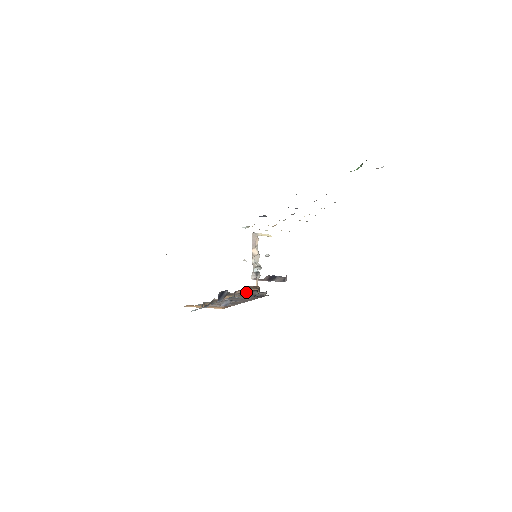
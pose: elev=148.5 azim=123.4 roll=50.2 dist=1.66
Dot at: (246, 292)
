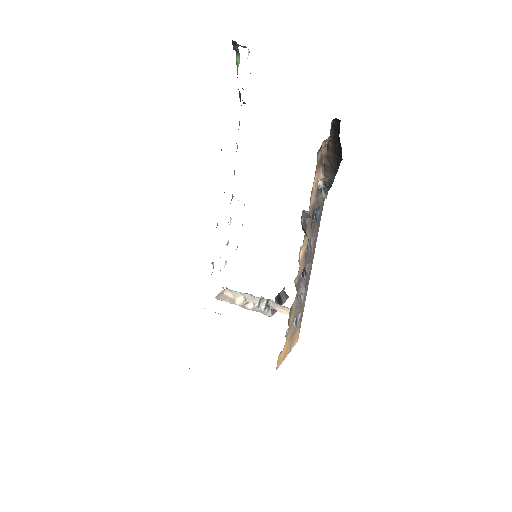
Dot at: (326, 149)
